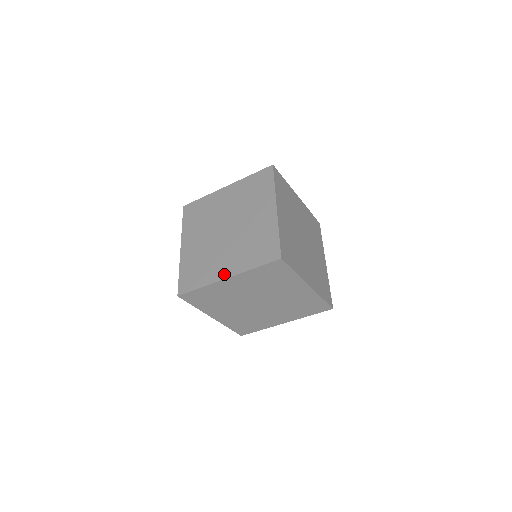
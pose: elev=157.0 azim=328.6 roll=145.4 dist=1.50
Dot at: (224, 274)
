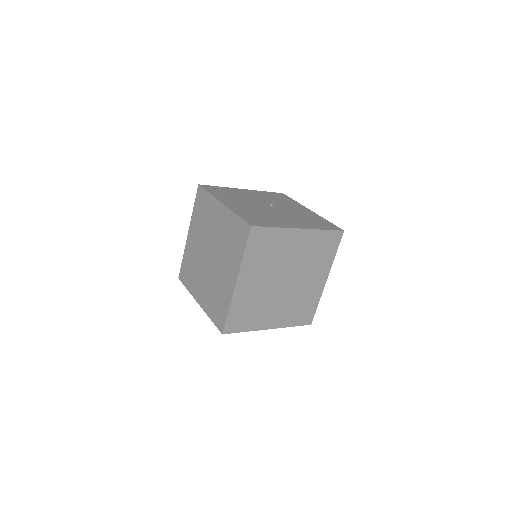
Dot at: (296, 226)
